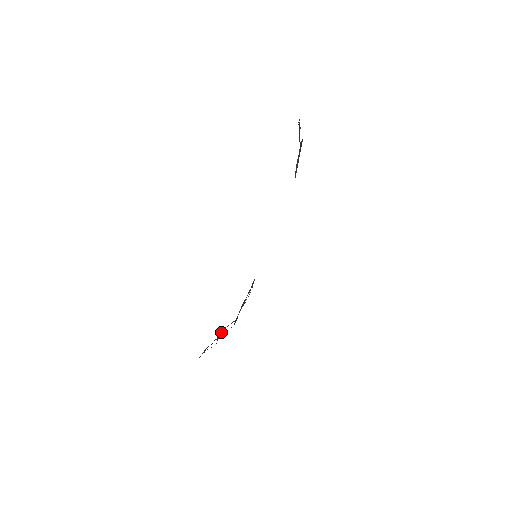
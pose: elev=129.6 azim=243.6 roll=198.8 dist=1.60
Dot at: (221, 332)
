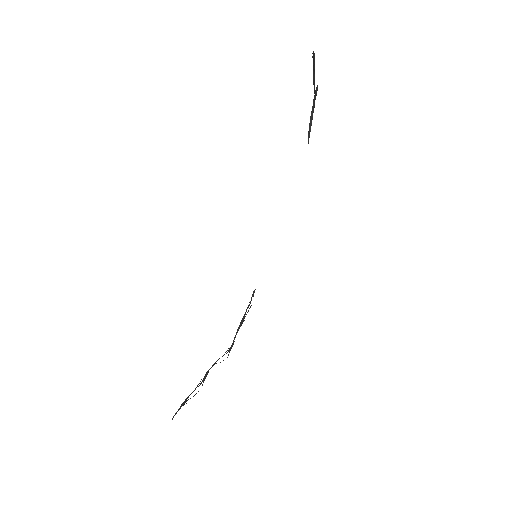
Dot at: (208, 370)
